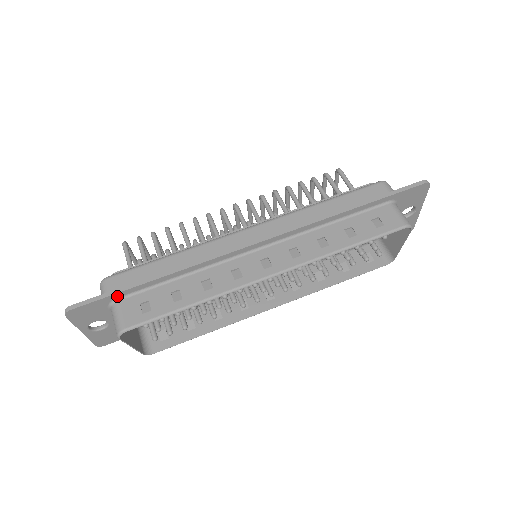
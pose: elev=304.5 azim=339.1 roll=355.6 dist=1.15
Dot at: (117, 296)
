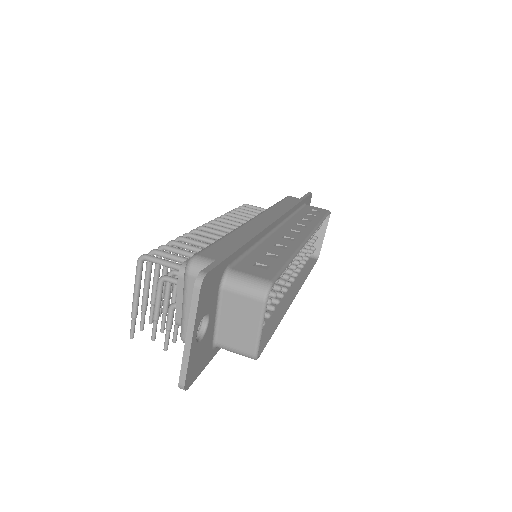
Dot at: (229, 261)
